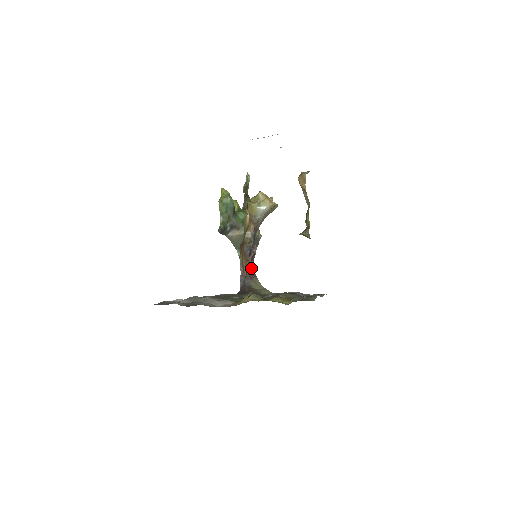
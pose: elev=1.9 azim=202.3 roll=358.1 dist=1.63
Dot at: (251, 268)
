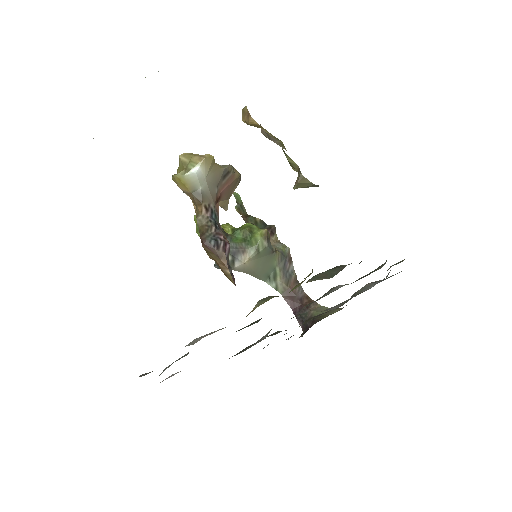
Dot at: (301, 295)
